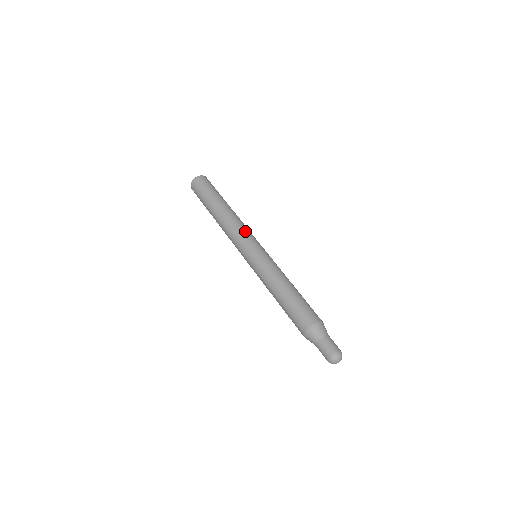
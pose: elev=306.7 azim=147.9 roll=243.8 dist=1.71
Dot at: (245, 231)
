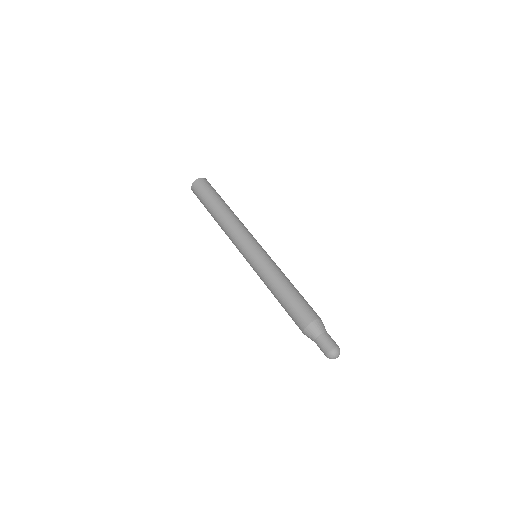
Dot at: (238, 236)
